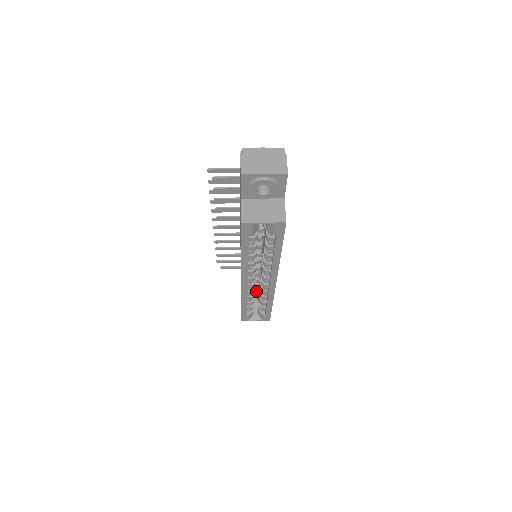
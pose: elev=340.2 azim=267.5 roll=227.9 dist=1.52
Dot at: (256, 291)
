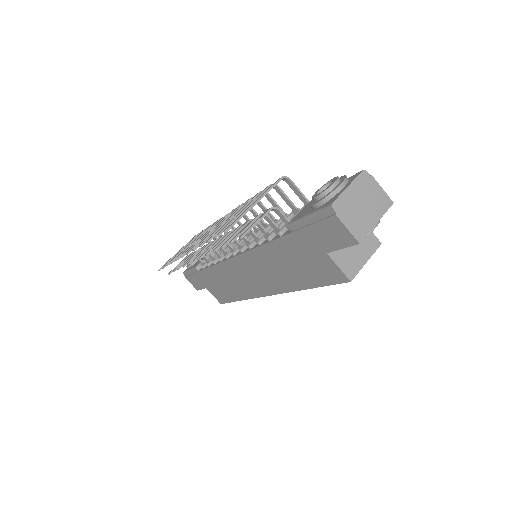
Dot at: occluded
